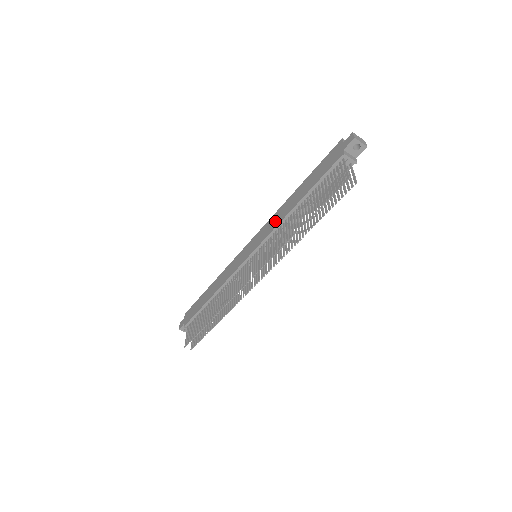
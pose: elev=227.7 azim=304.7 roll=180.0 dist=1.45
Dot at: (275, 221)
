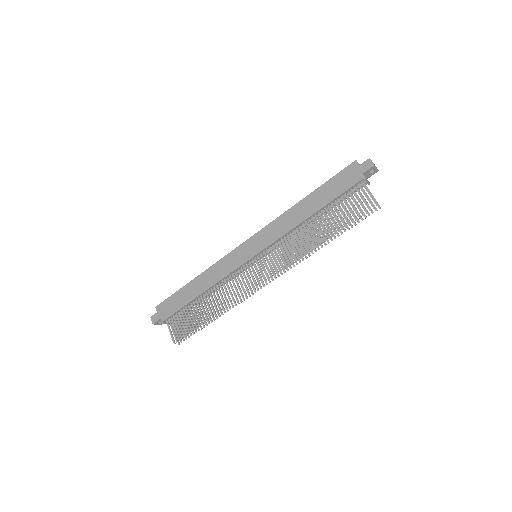
Dot at: (282, 227)
